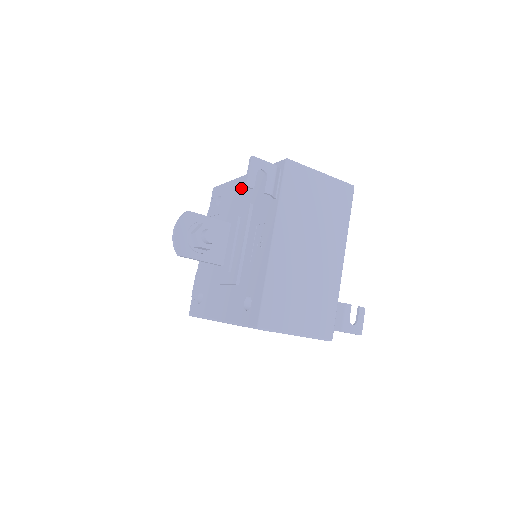
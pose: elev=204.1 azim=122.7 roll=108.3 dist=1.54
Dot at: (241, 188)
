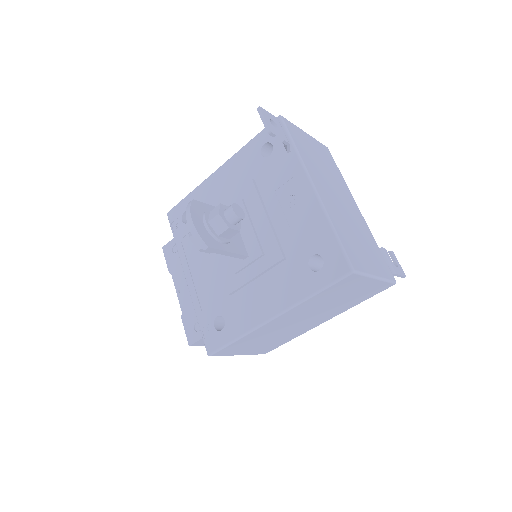
Dot at: (221, 181)
